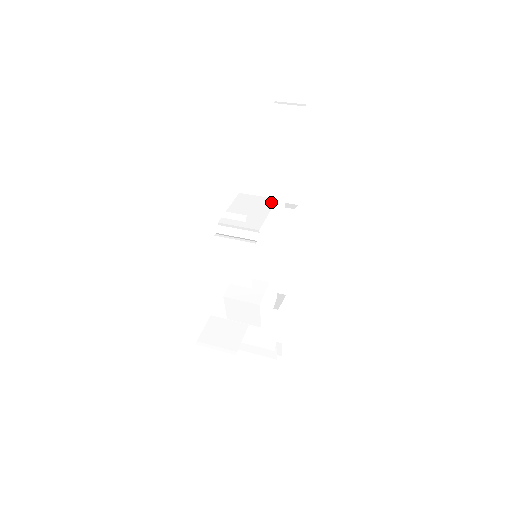
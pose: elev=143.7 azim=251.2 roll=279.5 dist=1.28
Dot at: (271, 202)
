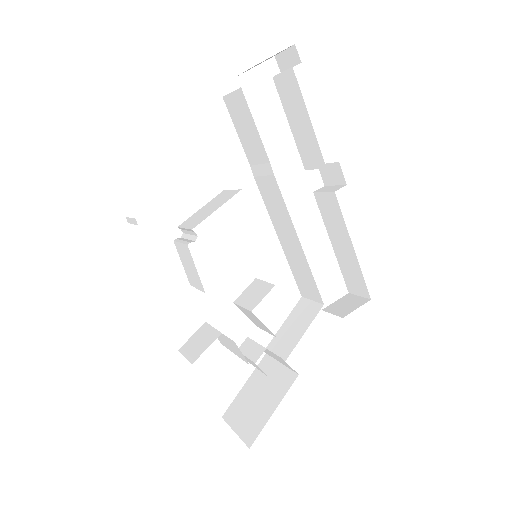
Dot at: (233, 194)
